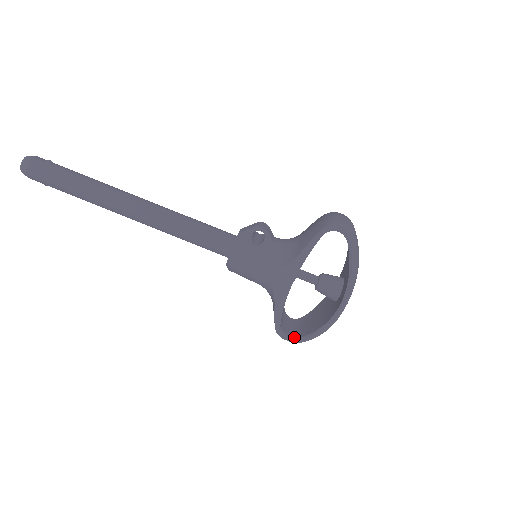
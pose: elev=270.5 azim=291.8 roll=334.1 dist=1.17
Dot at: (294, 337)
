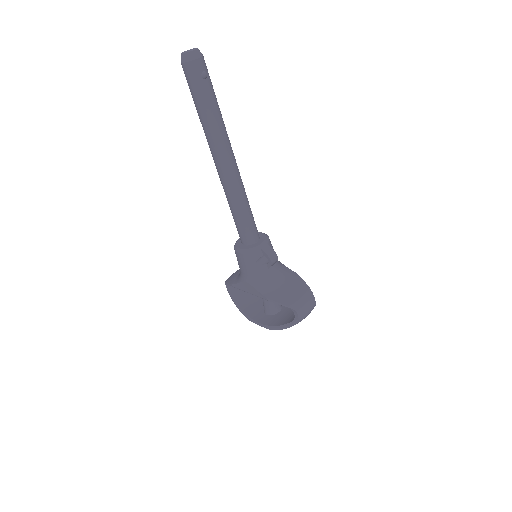
Dot at: (230, 292)
